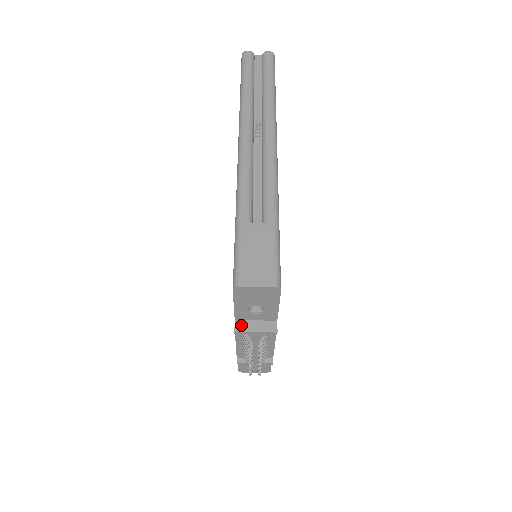
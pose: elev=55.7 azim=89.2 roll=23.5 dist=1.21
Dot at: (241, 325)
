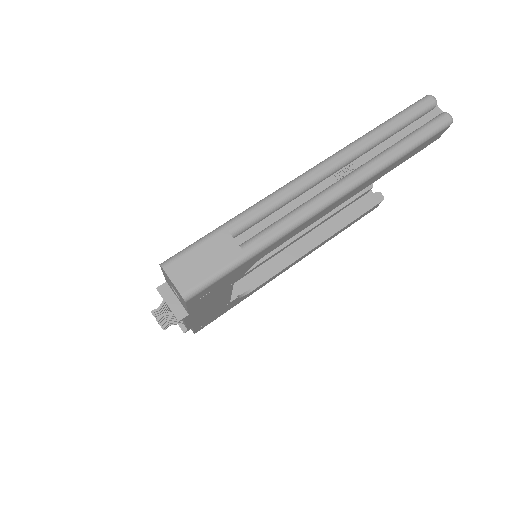
Dot at: (165, 289)
